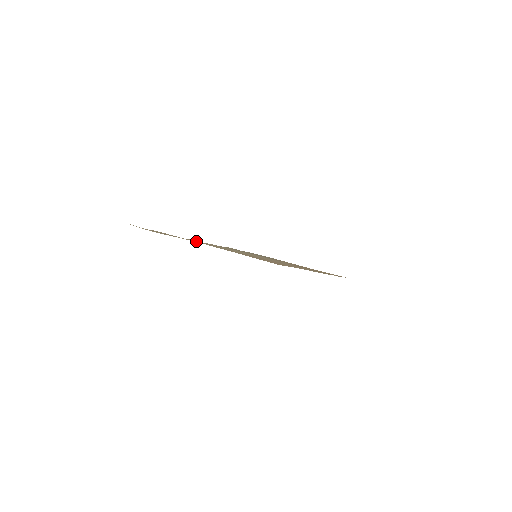
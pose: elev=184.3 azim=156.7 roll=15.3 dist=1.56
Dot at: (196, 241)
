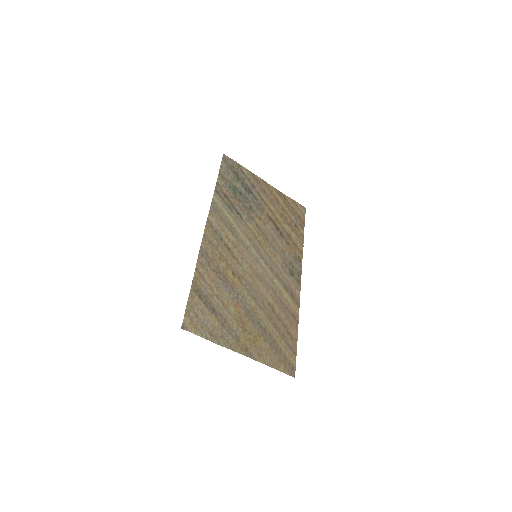
Dot at: (216, 265)
